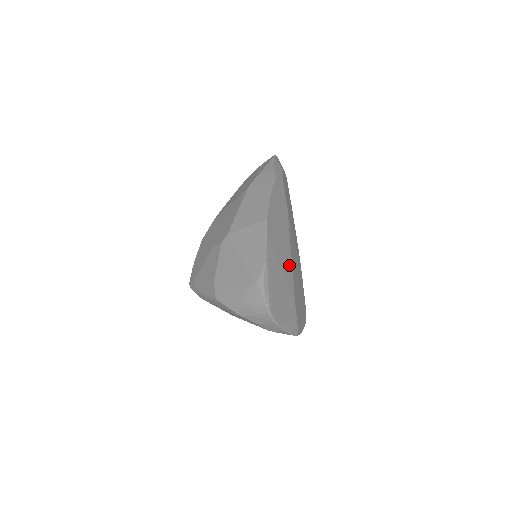
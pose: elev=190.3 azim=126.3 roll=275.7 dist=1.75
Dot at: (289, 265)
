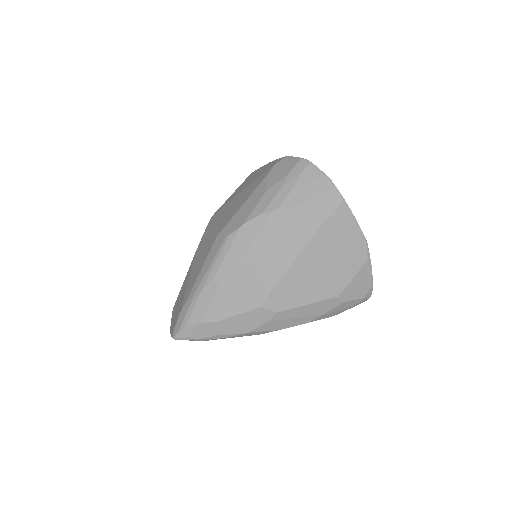
Dot at: occluded
